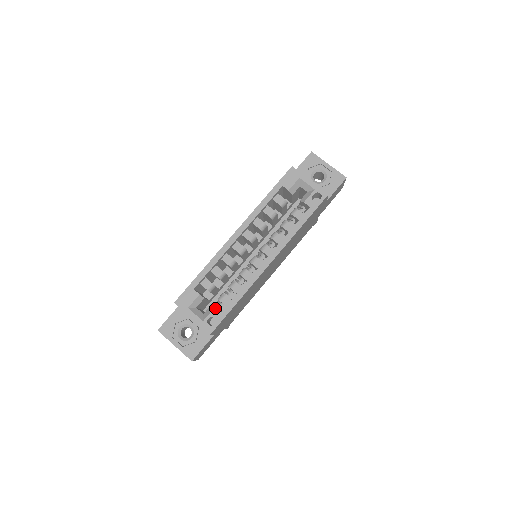
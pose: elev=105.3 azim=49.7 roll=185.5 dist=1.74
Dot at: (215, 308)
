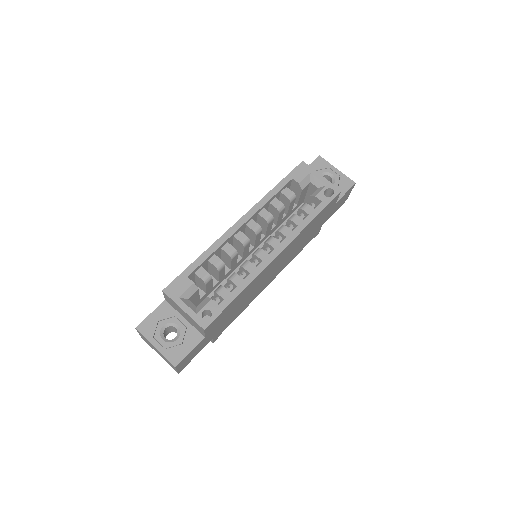
Dot at: occluded
